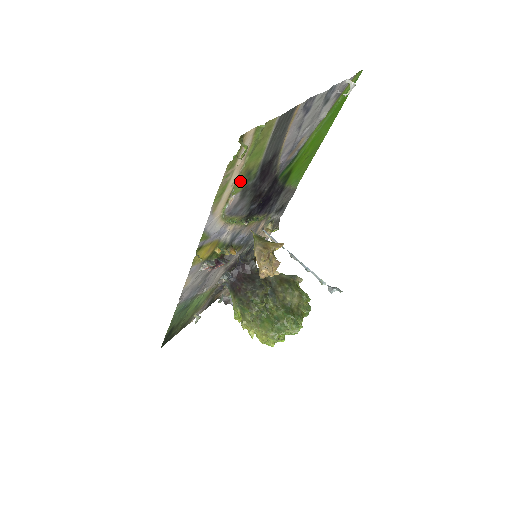
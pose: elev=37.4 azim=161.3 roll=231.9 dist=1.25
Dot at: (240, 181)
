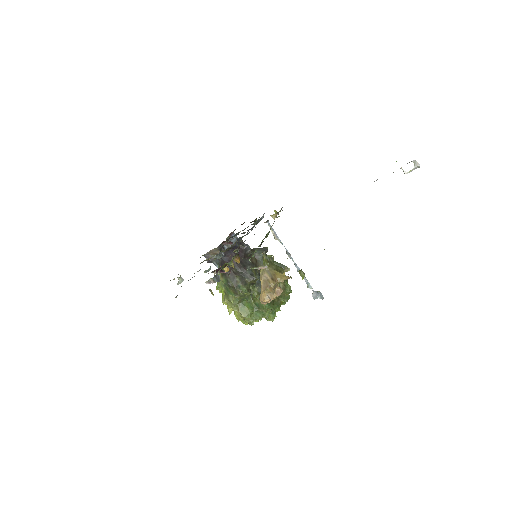
Dot at: occluded
